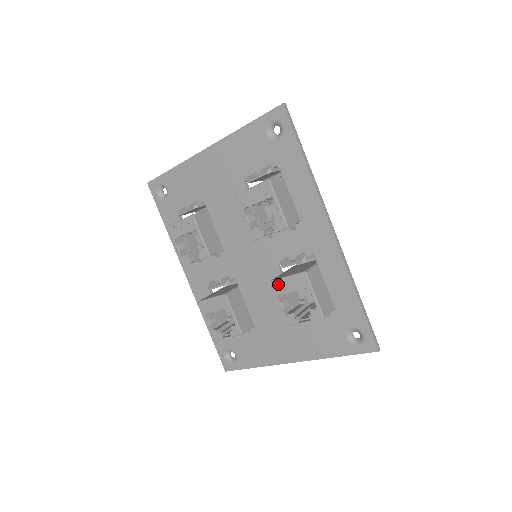
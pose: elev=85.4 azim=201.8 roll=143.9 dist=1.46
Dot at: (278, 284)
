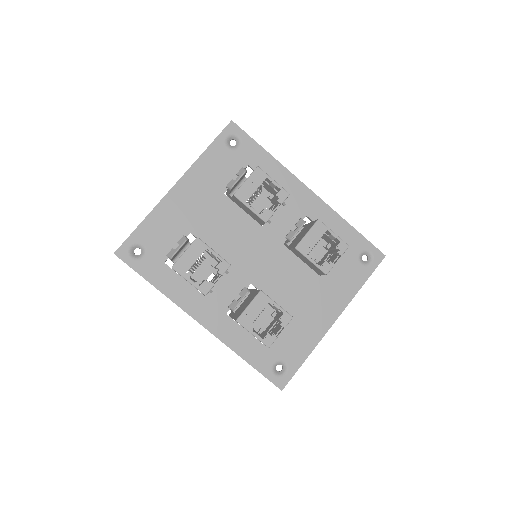
Dot at: (303, 245)
